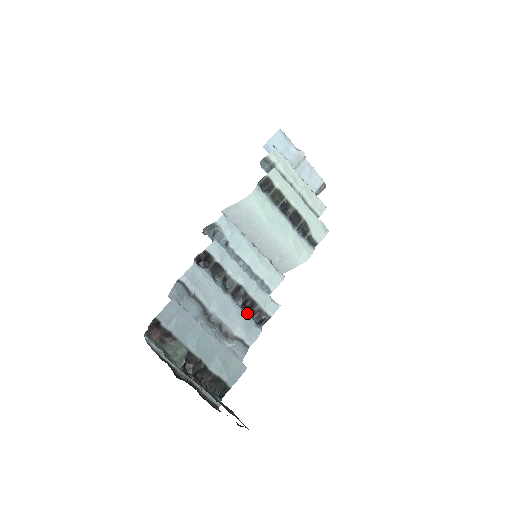
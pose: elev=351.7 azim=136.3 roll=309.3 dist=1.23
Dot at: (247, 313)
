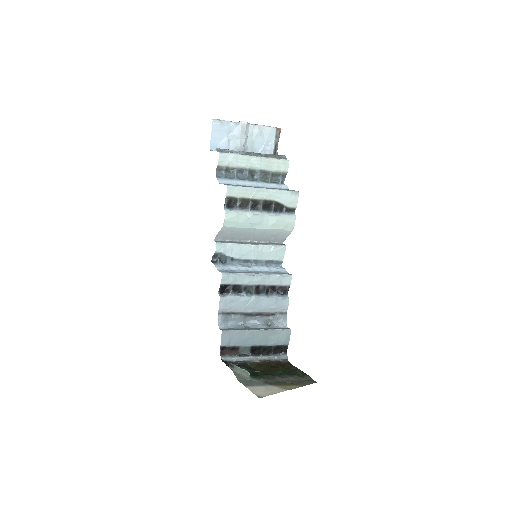
Dot at: (273, 296)
